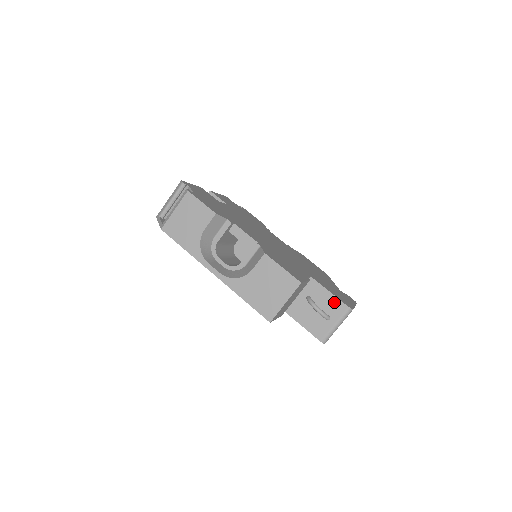
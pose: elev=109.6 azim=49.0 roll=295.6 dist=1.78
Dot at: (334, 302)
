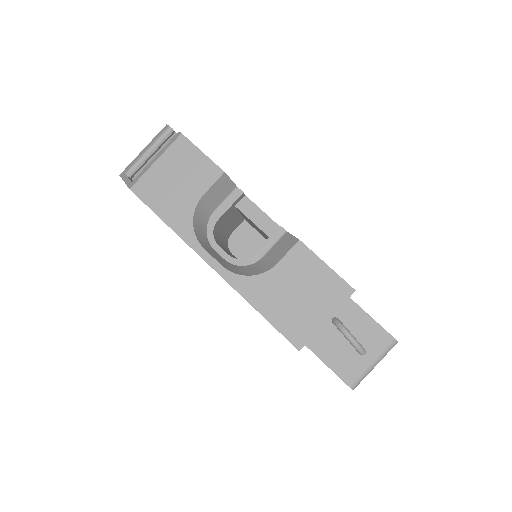
Dot at: (373, 329)
